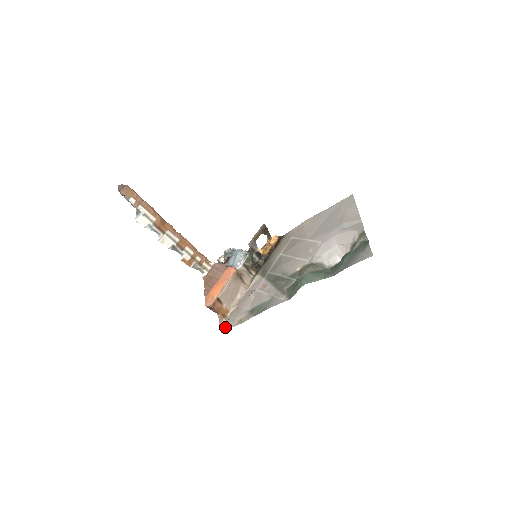
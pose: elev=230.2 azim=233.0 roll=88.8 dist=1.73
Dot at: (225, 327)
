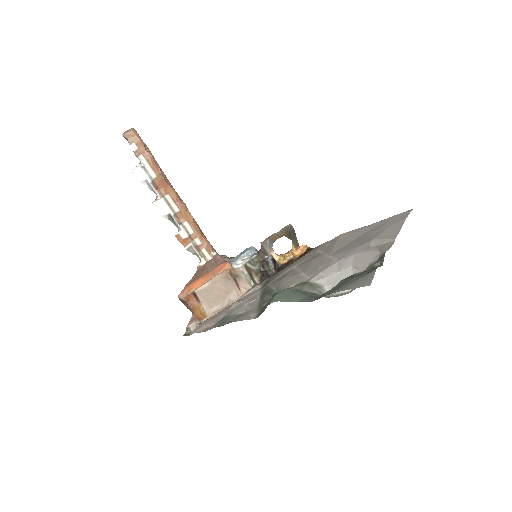
Dot at: (190, 331)
